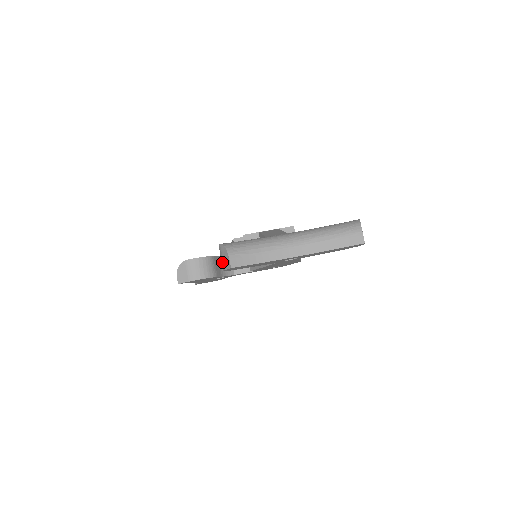
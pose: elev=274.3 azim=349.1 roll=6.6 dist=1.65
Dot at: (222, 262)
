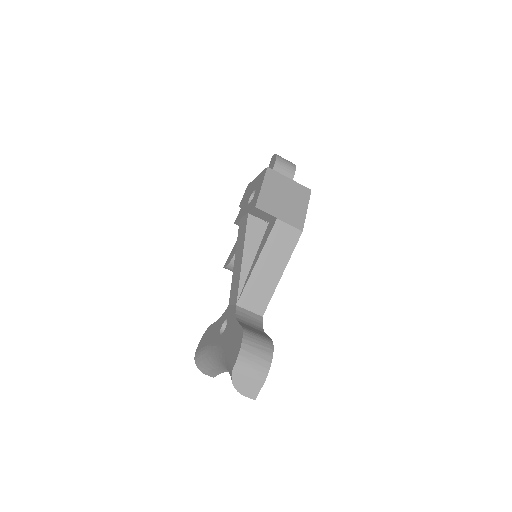
Dot at: occluded
